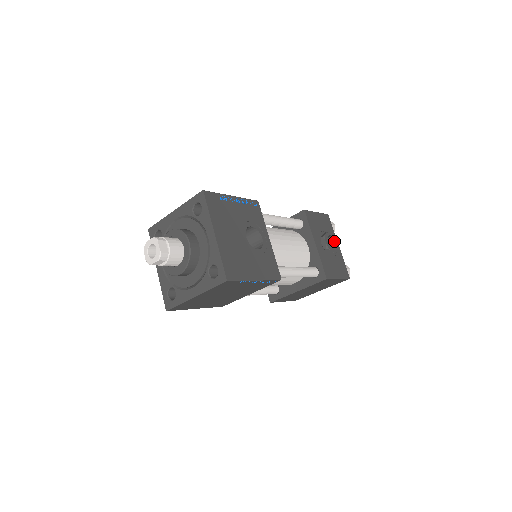
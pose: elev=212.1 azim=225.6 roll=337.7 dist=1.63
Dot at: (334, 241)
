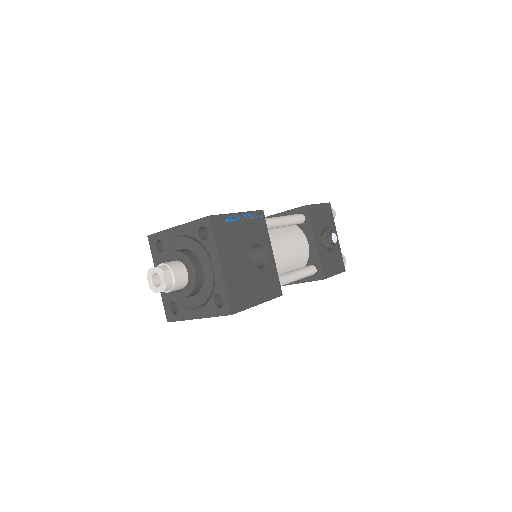
Dot at: (334, 237)
